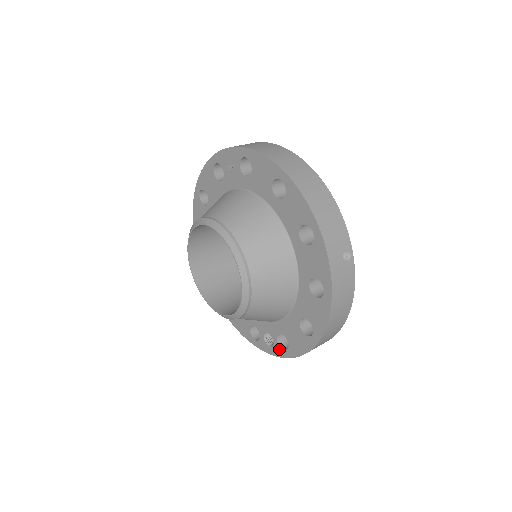
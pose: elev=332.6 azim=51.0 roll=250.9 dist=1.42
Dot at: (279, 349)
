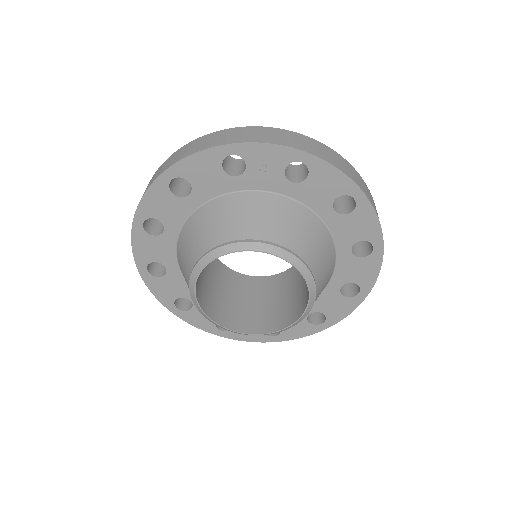
Dot at: (263, 336)
